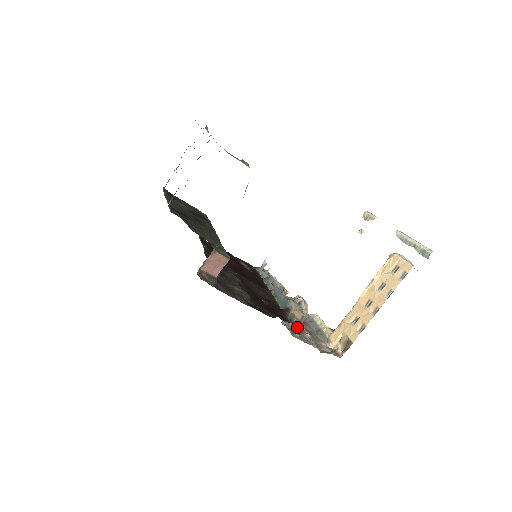
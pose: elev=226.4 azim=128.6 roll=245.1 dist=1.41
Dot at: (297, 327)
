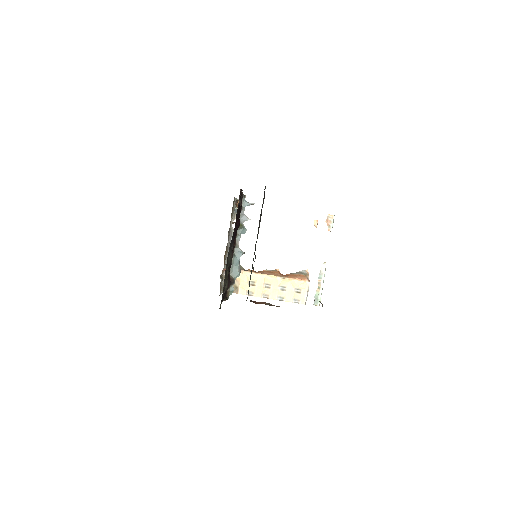
Dot at: occluded
